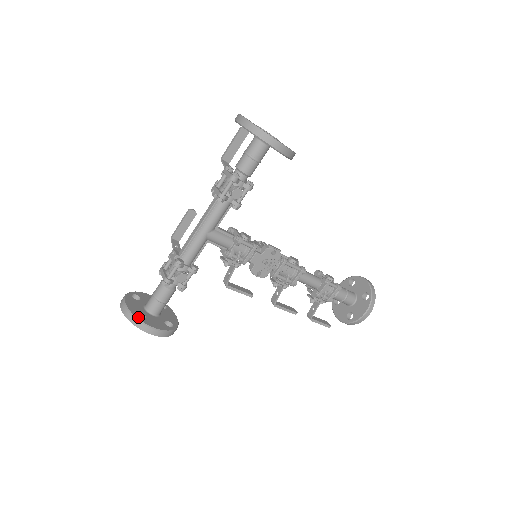
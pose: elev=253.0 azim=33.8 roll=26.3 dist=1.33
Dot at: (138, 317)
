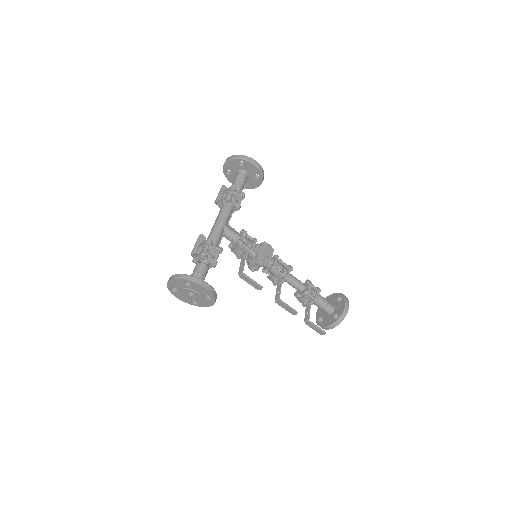
Dot at: (189, 276)
